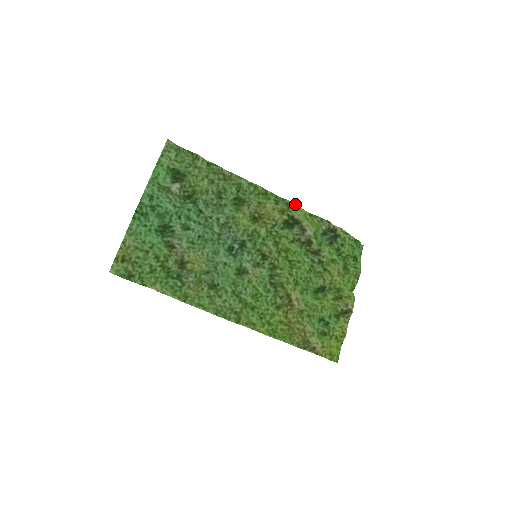
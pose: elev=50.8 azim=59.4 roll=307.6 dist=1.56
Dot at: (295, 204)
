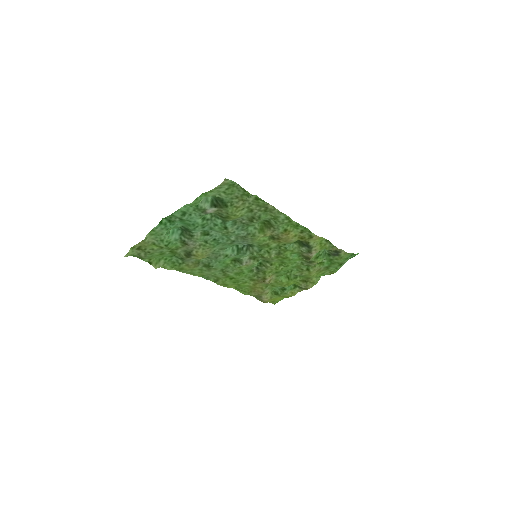
Dot at: (318, 236)
